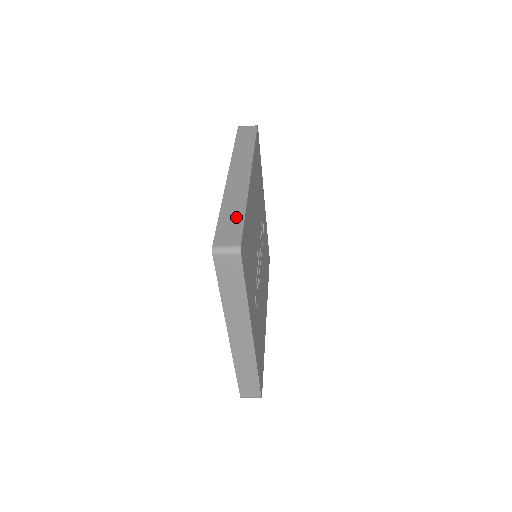
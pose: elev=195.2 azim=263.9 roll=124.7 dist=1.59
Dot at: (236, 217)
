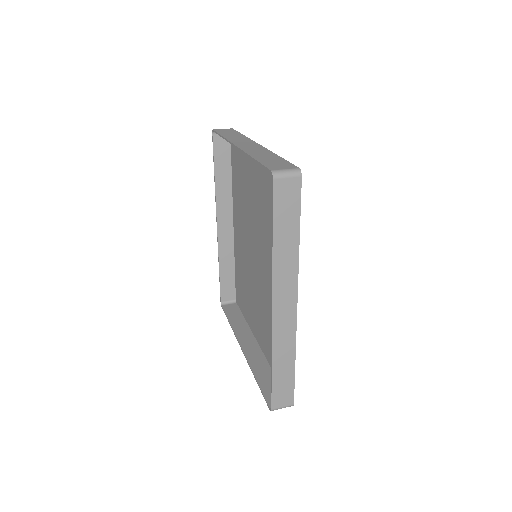
Dot at: (288, 375)
